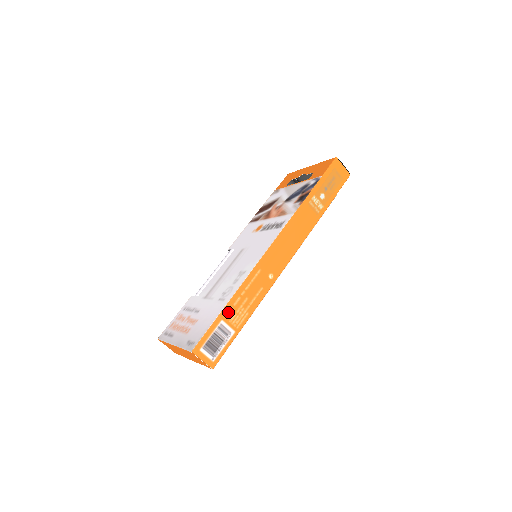
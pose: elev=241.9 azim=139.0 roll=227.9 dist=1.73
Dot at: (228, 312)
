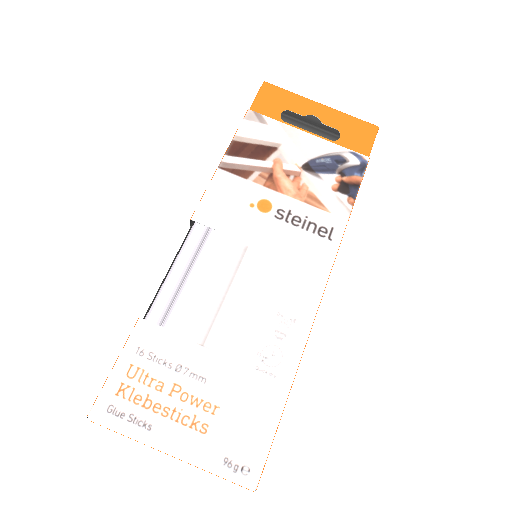
Dot at: occluded
